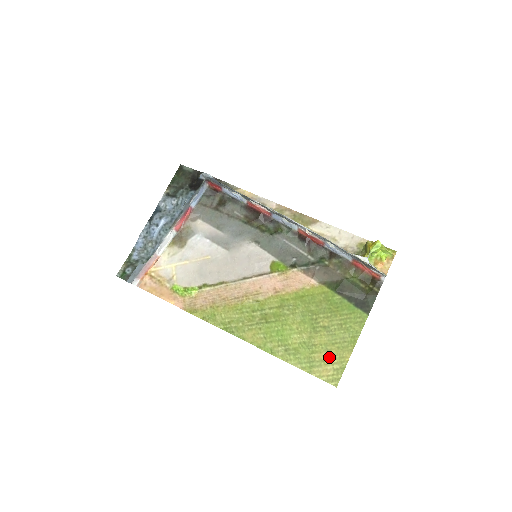
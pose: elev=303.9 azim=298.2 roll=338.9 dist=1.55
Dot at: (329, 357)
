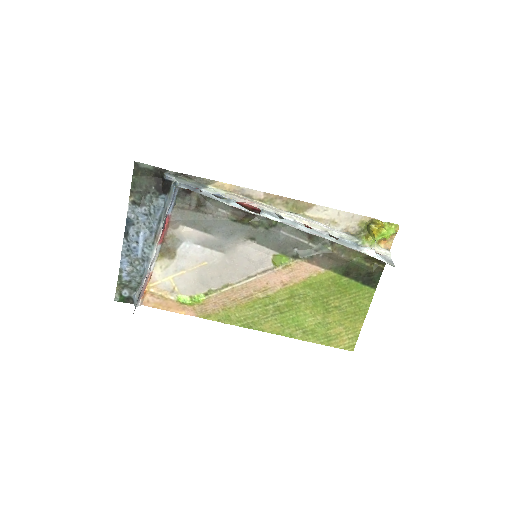
Dot at: (343, 330)
